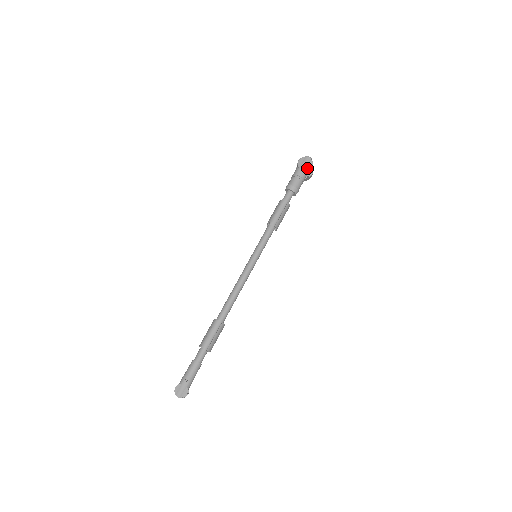
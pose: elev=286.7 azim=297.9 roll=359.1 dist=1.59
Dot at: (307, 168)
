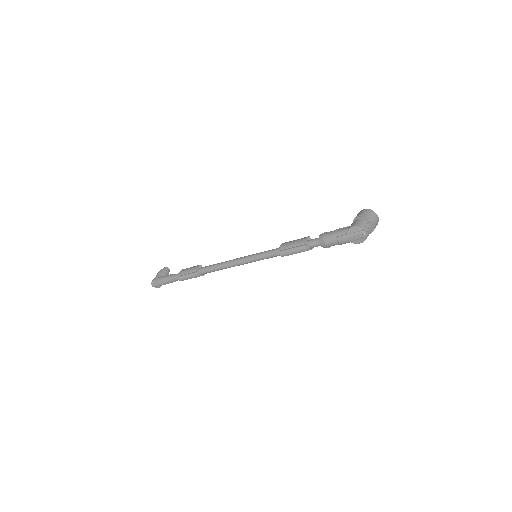
Dot at: (353, 241)
